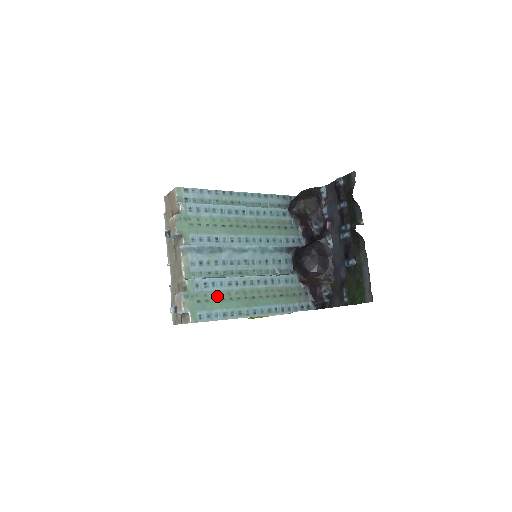
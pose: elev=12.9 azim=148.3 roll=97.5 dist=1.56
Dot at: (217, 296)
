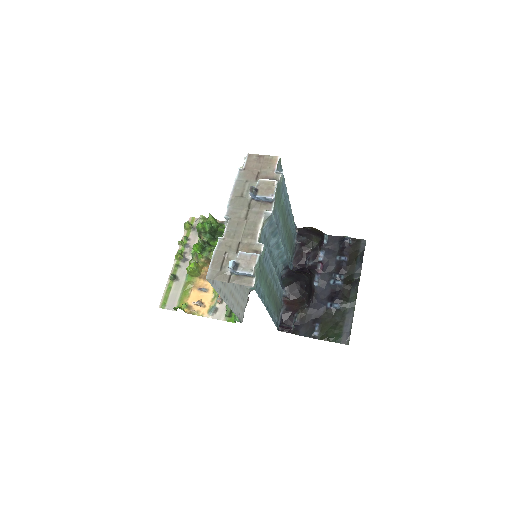
Dot at: (265, 275)
